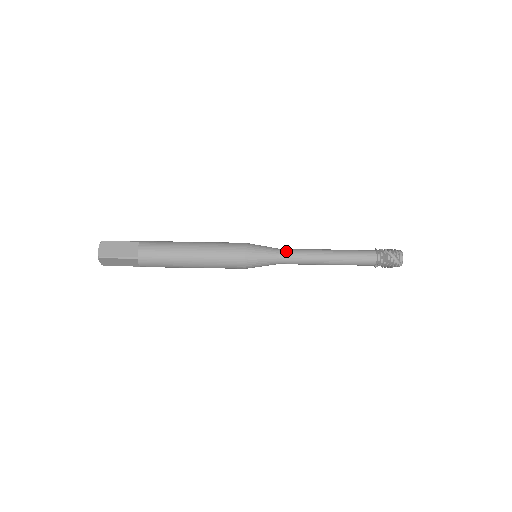
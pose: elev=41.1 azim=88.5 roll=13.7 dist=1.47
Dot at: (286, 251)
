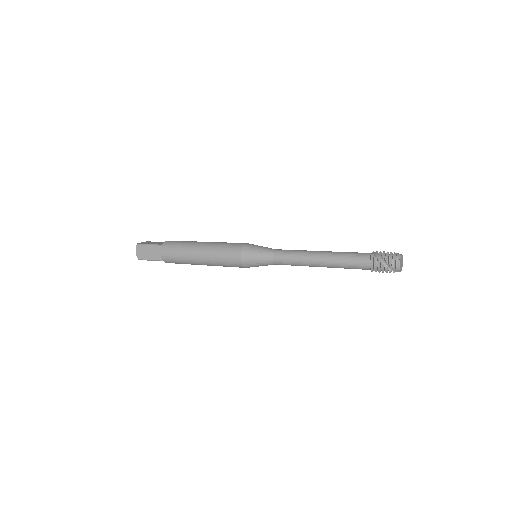
Dot at: (279, 257)
